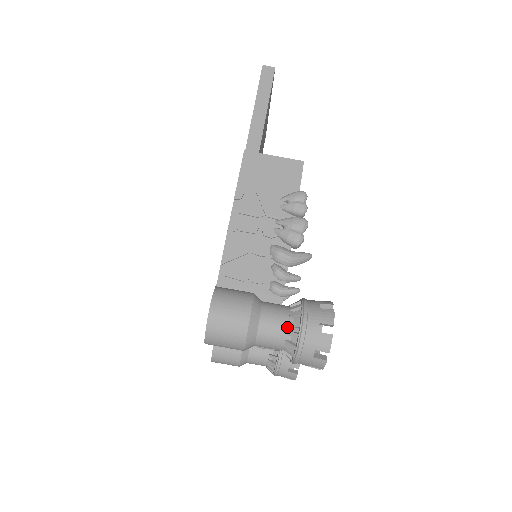
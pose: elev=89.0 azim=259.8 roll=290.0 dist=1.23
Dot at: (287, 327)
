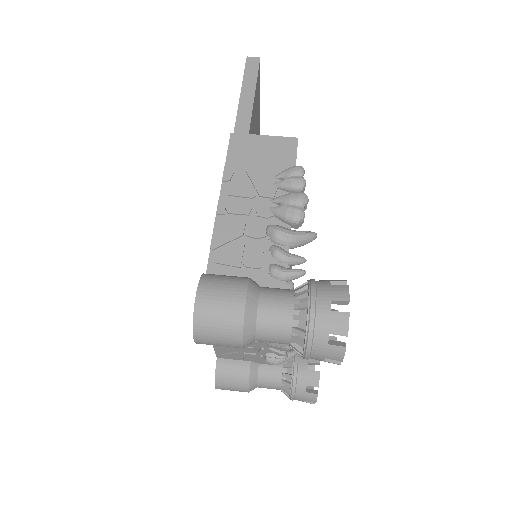
Dot at: (292, 310)
